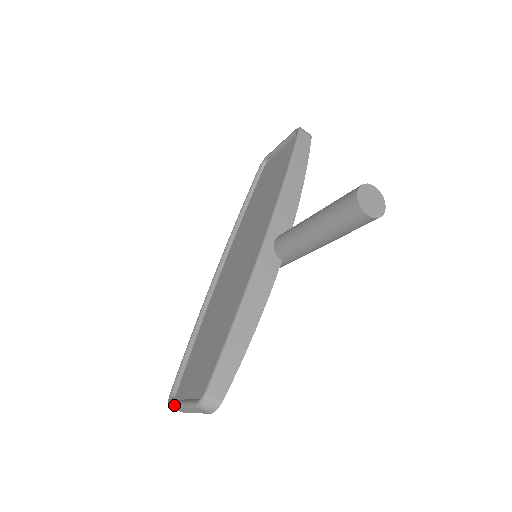
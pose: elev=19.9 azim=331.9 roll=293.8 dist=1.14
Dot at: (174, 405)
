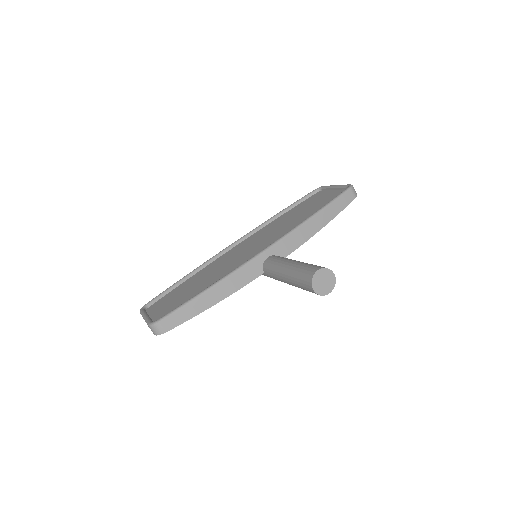
Dot at: (142, 313)
